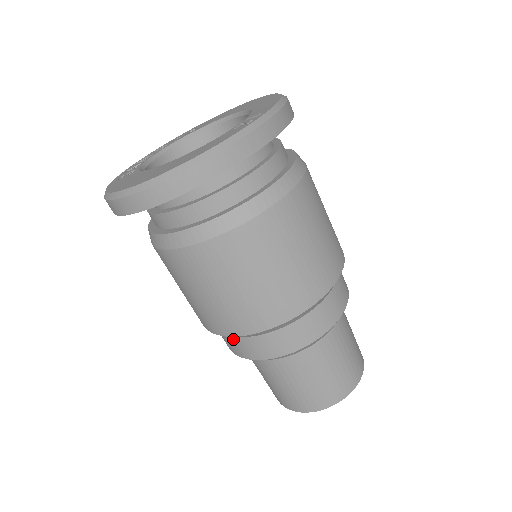
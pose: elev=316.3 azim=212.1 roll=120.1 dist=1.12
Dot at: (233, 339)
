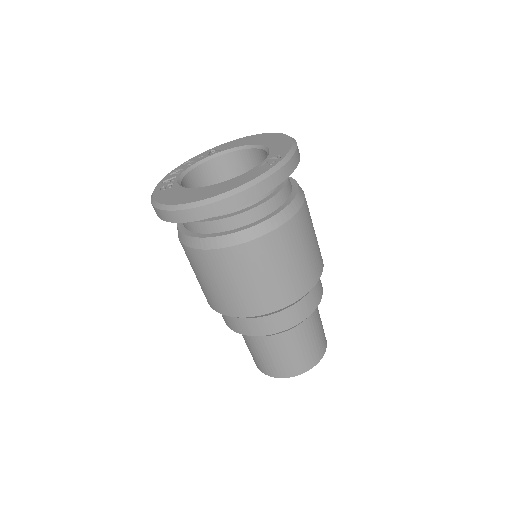
Dot at: (235, 319)
